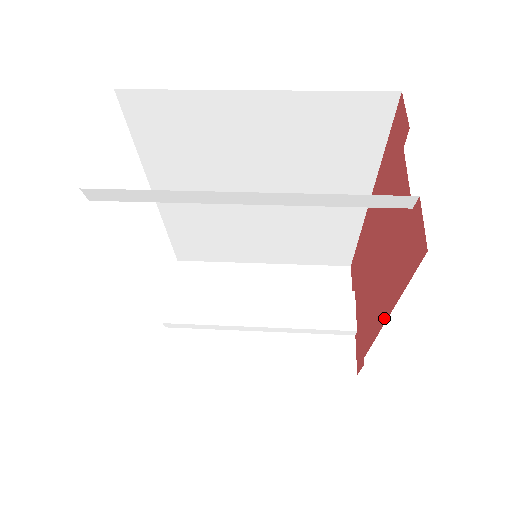
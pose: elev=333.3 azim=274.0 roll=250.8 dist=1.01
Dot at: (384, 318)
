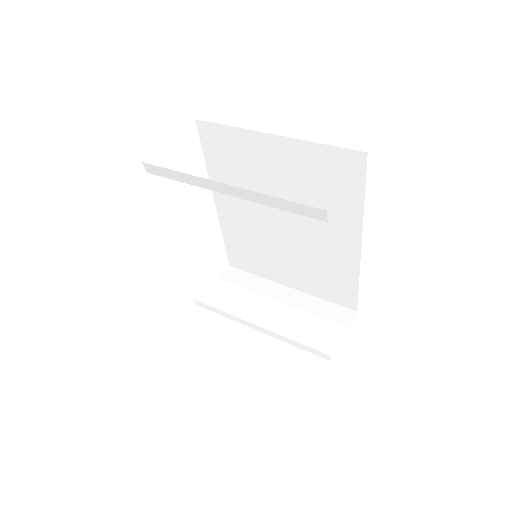
Dot at: occluded
